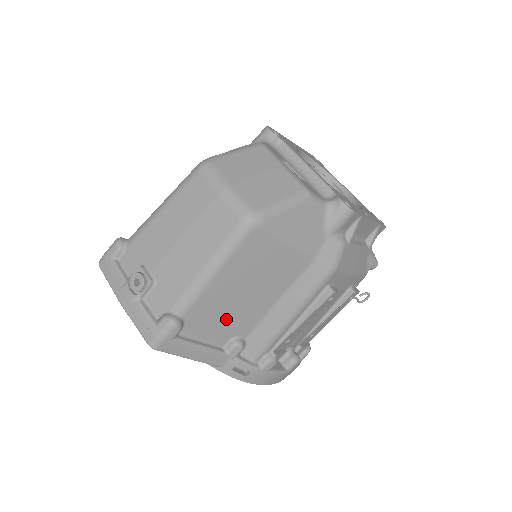
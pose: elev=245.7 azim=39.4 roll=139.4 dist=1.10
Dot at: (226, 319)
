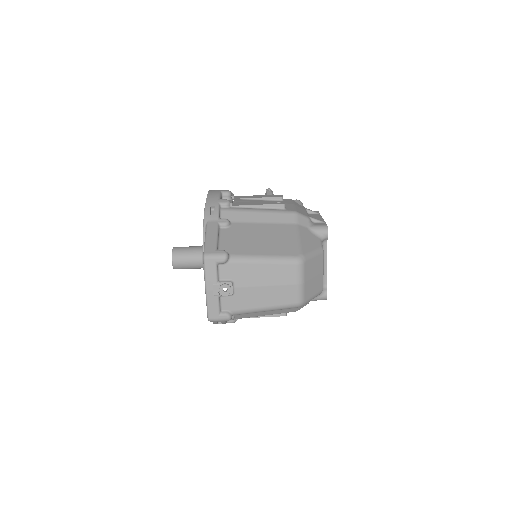
Dot at: occluded
